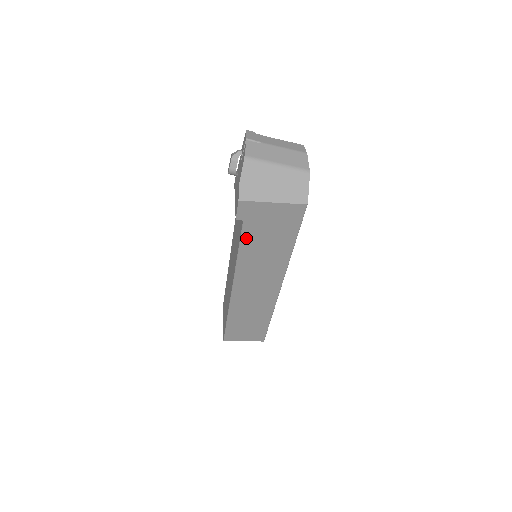
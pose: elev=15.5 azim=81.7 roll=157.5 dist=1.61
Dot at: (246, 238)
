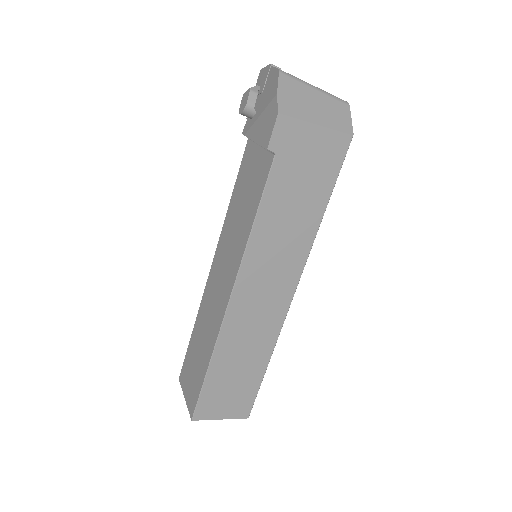
Dot at: (272, 189)
